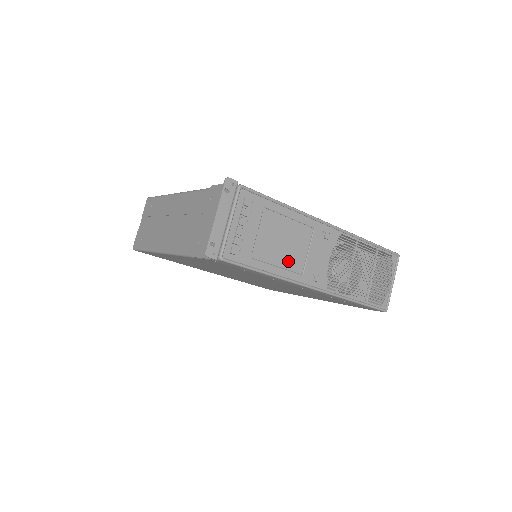
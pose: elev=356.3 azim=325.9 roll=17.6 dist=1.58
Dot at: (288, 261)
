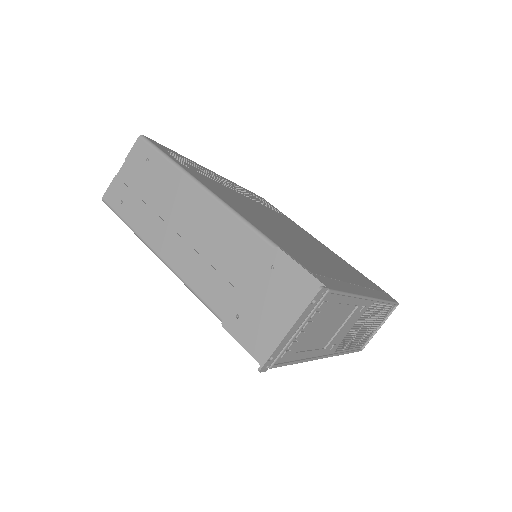
Dot at: (321, 342)
